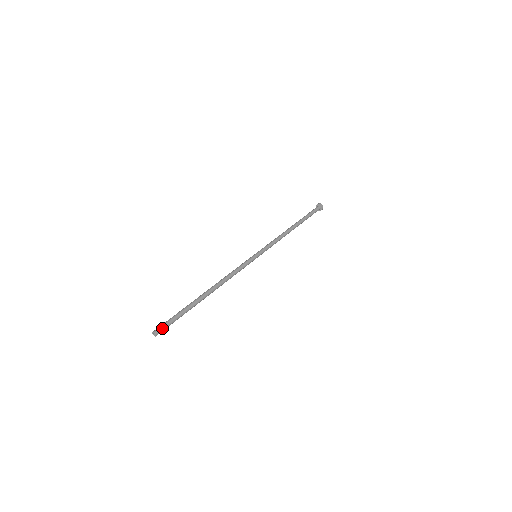
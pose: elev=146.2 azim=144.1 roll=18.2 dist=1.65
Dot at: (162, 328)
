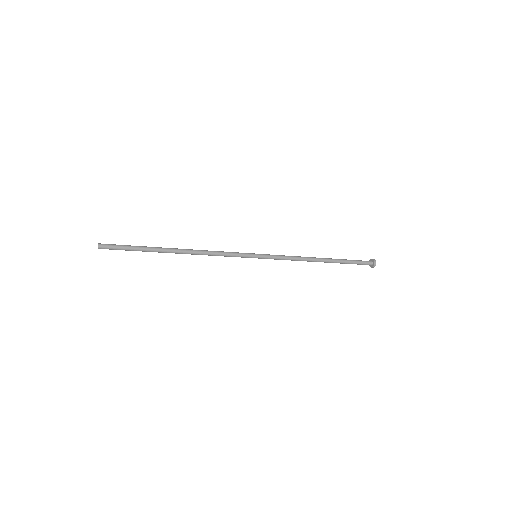
Dot at: (108, 244)
